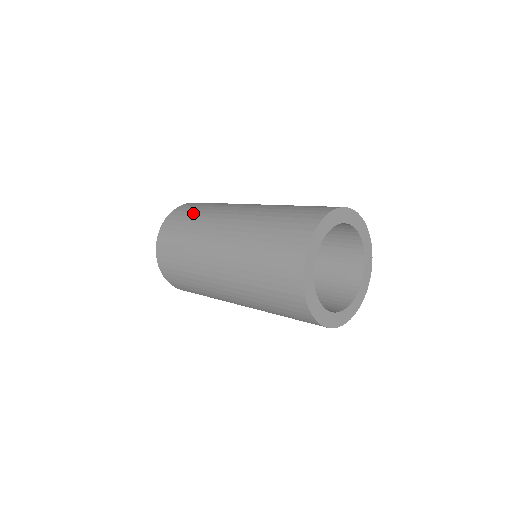
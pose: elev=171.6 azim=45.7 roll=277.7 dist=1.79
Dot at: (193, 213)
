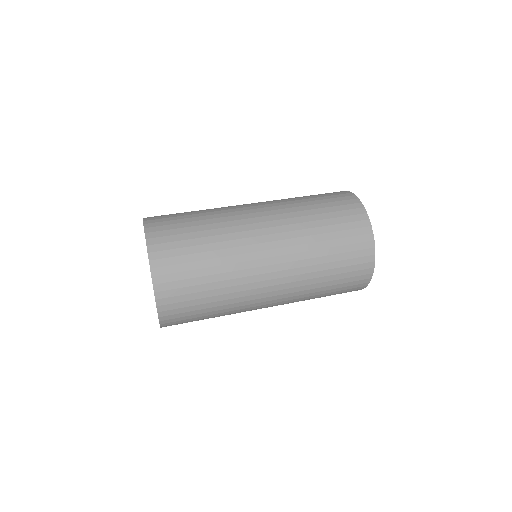
Dot at: (197, 255)
